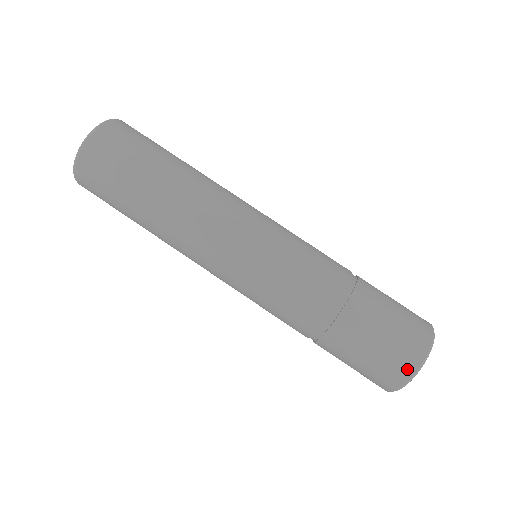
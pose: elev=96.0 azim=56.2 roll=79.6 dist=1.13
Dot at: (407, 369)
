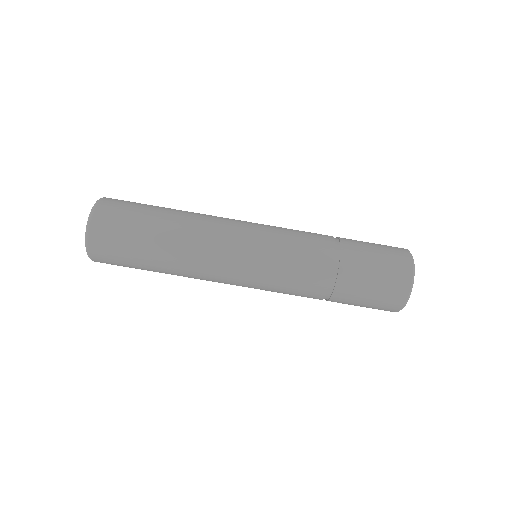
Dot at: (405, 282)
